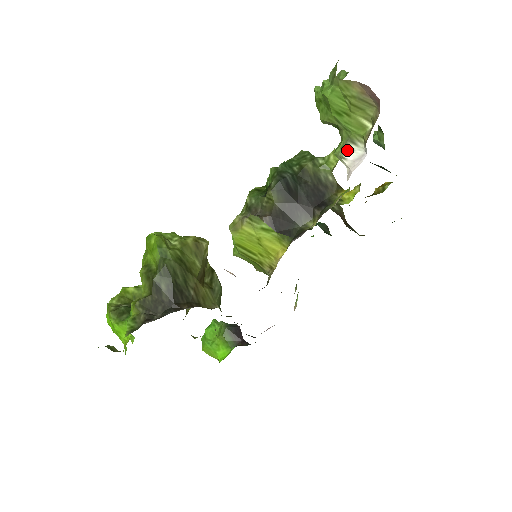
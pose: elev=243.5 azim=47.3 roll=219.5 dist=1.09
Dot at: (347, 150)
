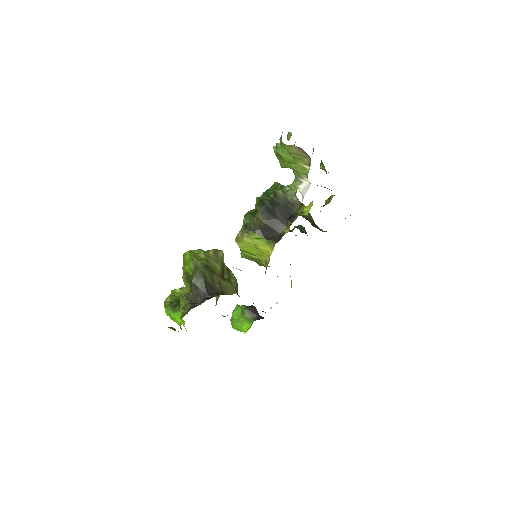
Dot at: (299, 182)
